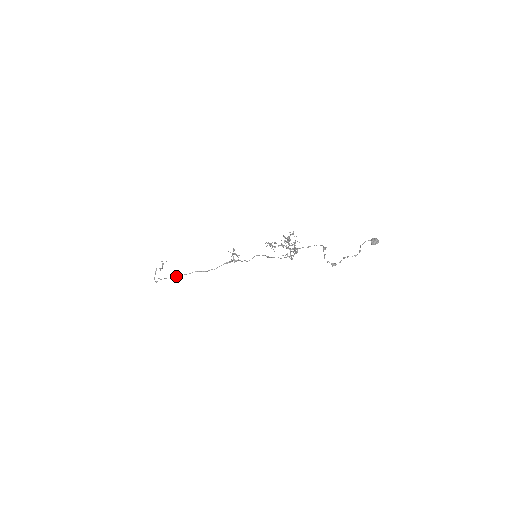
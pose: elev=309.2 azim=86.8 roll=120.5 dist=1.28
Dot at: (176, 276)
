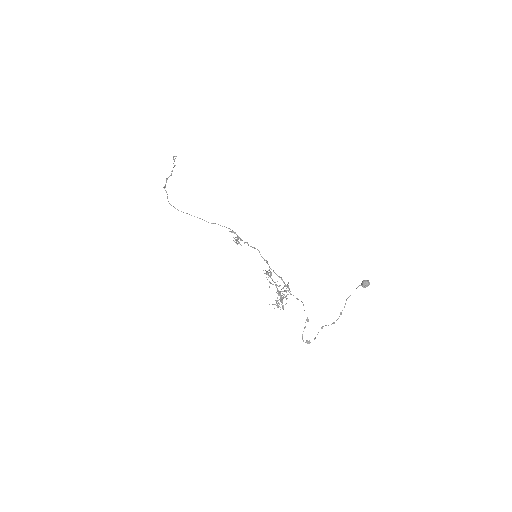
Dot at: occluded
